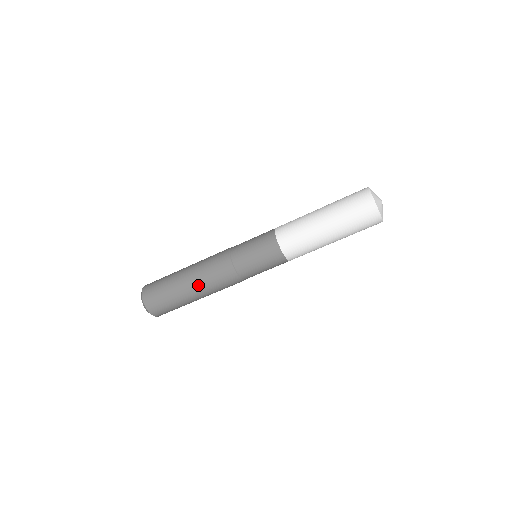
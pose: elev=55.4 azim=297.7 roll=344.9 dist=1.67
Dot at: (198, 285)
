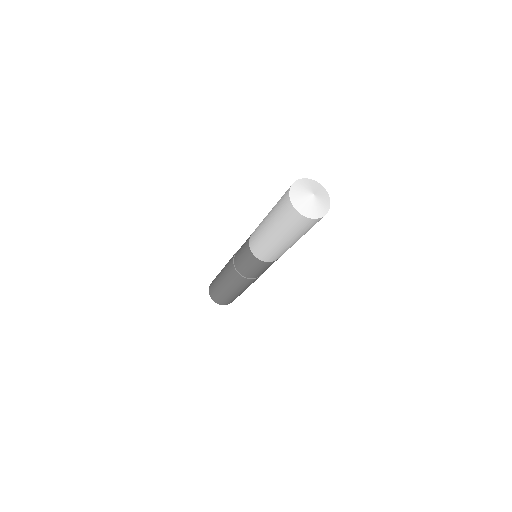
Dot at: (223, 277)
